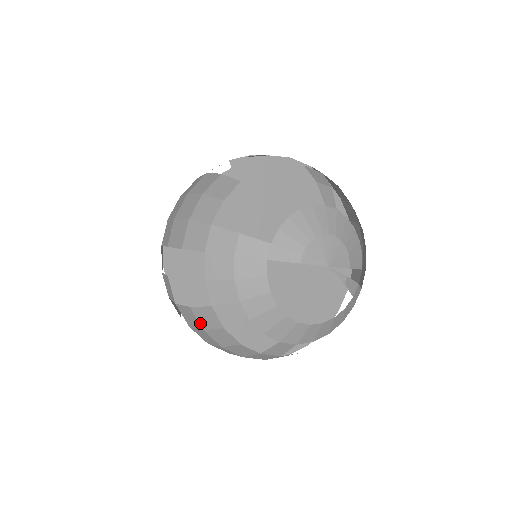
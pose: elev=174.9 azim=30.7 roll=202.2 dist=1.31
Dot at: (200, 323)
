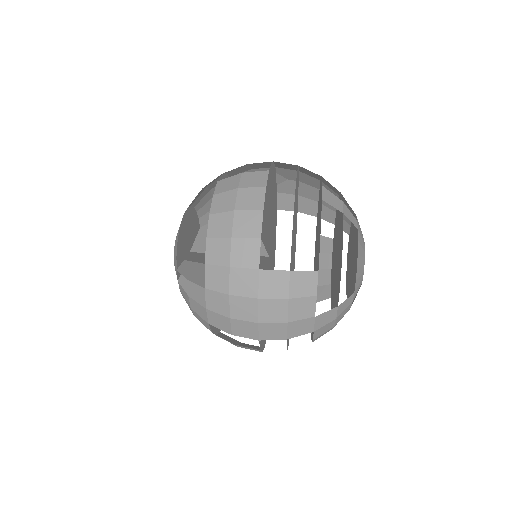
Dot at: occluded
